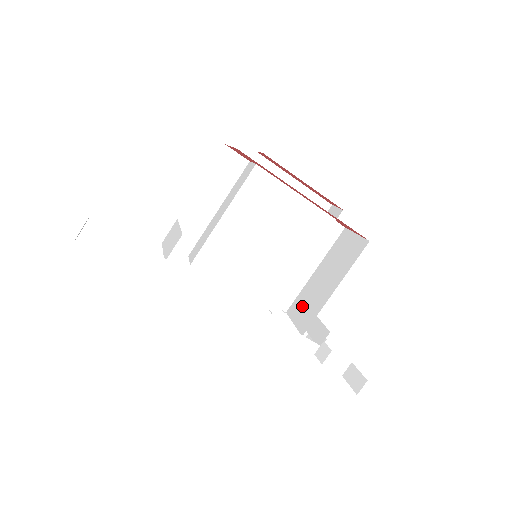
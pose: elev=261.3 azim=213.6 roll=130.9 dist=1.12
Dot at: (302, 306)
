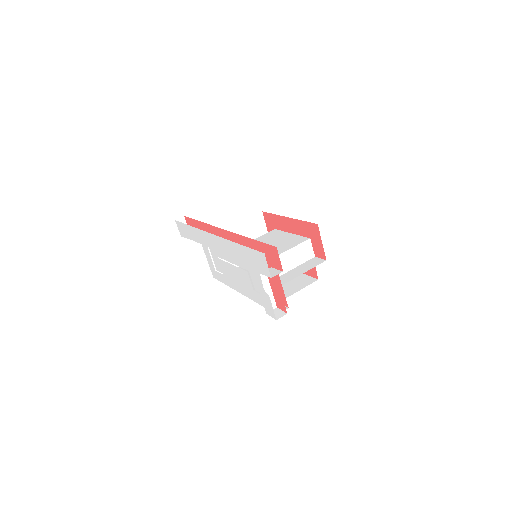
Dot at: occluded
